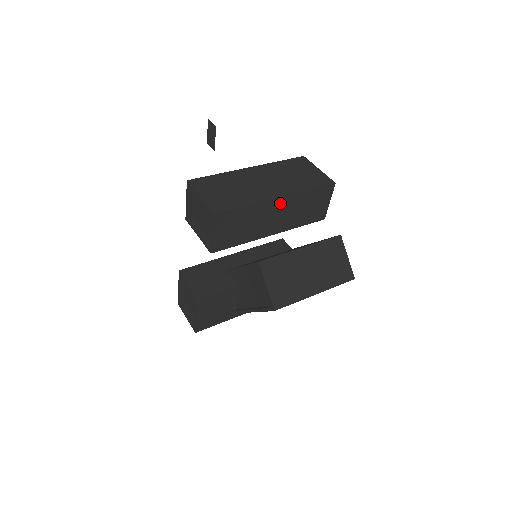
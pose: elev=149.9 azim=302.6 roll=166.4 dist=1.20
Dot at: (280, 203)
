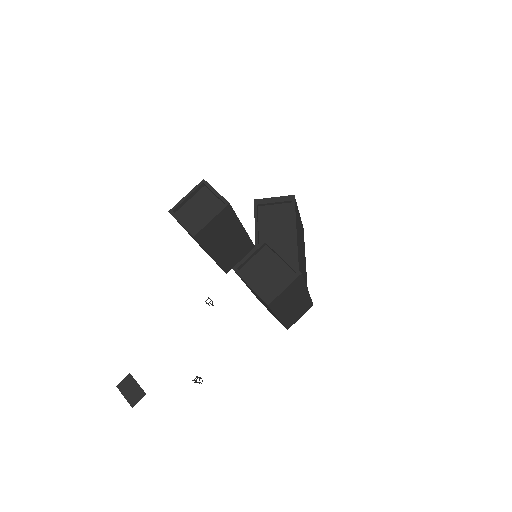
Dot at: occluded
